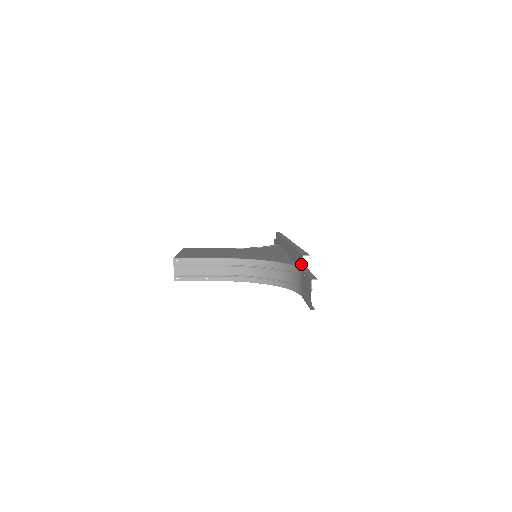
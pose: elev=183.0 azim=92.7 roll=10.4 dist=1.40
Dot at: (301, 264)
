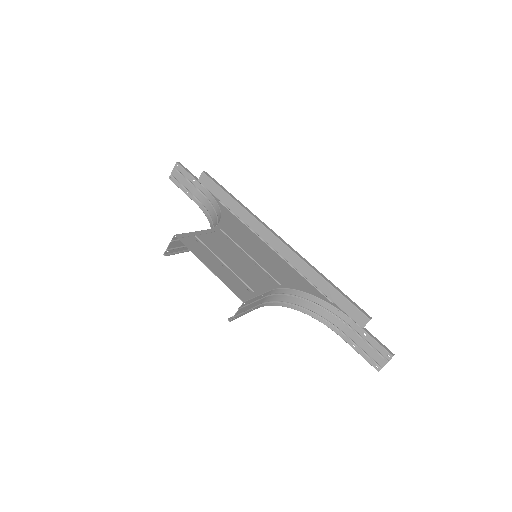
Dot at: (360, 321)
